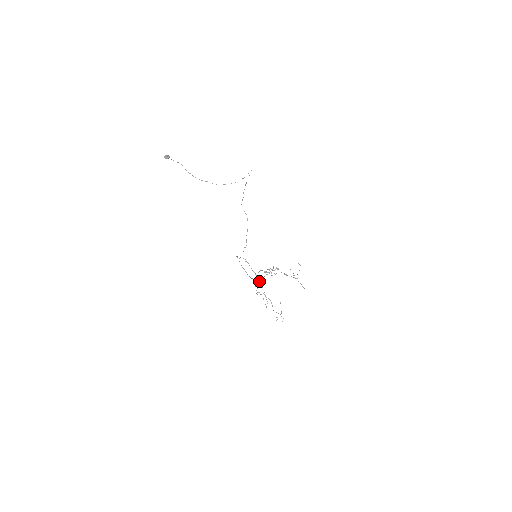
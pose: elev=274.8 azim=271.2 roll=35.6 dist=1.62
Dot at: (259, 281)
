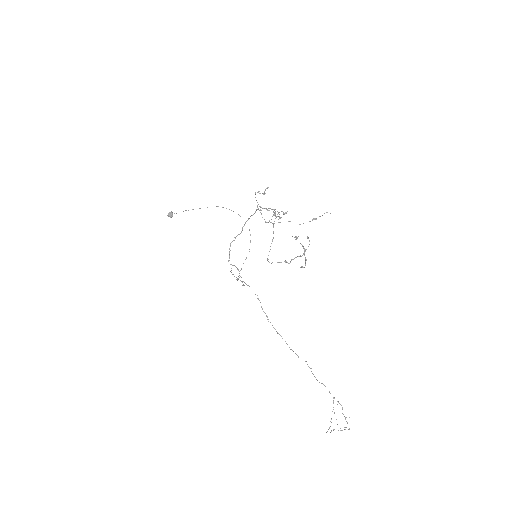
Dot at: occluded
